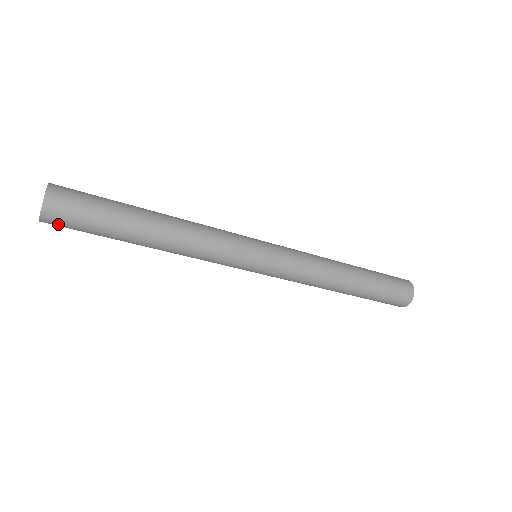
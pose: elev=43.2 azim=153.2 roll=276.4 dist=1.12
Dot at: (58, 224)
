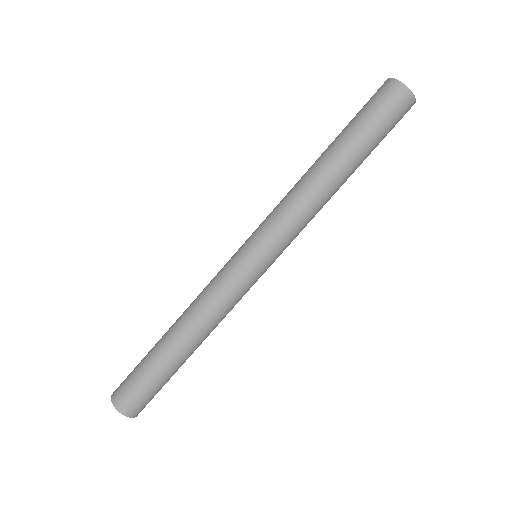
Dot at: occluded
